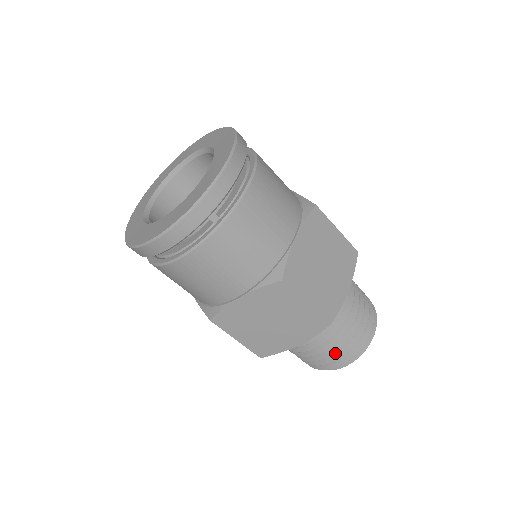
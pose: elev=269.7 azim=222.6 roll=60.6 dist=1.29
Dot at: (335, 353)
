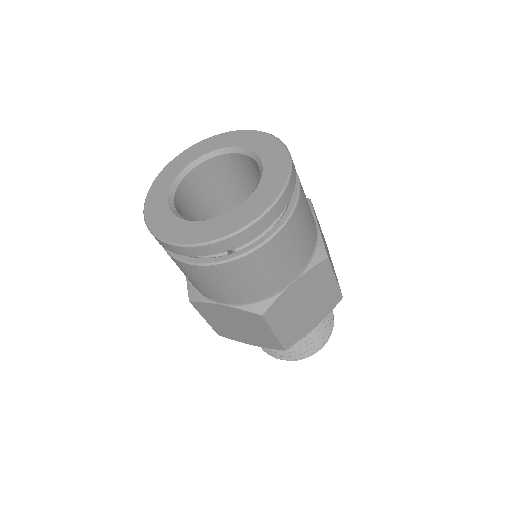
Dot at: occluded
